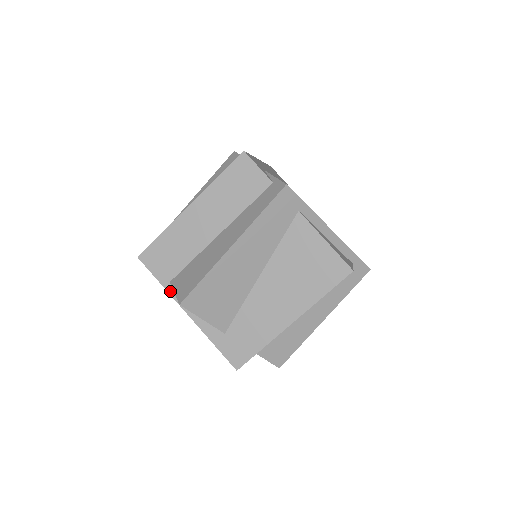
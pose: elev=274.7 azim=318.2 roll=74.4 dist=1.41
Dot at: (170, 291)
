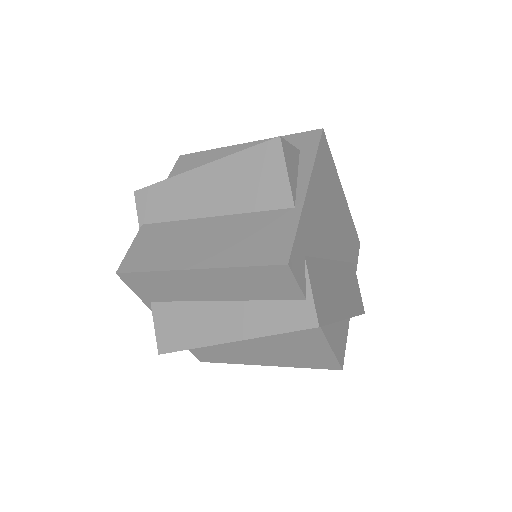
Dot at: (149, 306)
